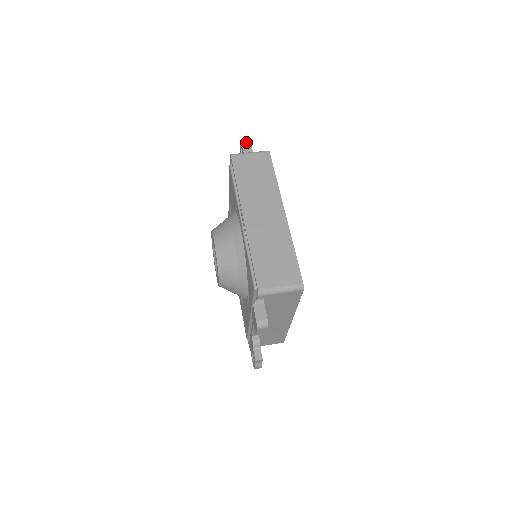
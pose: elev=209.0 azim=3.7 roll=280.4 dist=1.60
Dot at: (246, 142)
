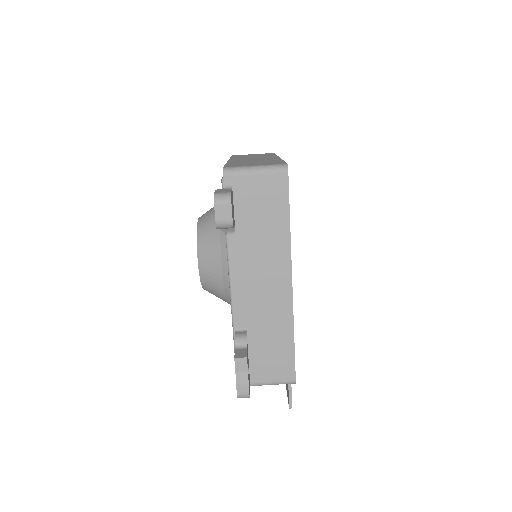
Dot at: occluded
